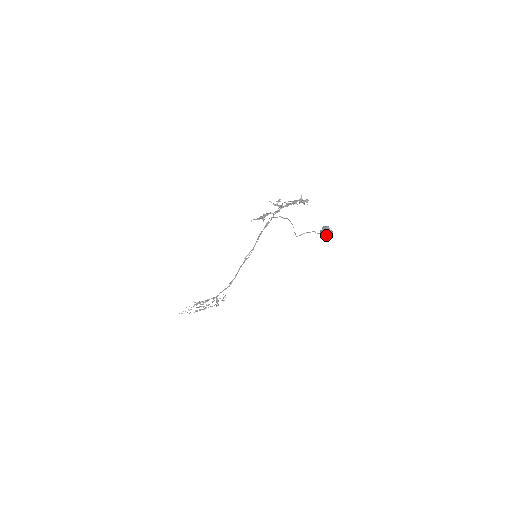
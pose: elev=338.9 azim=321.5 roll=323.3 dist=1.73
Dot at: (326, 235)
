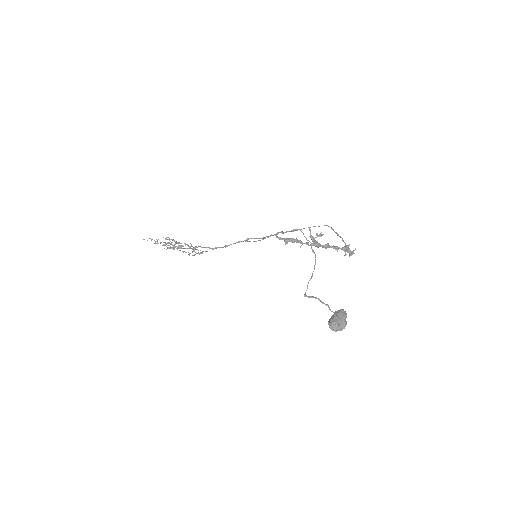
Dot at: (335, 326)
